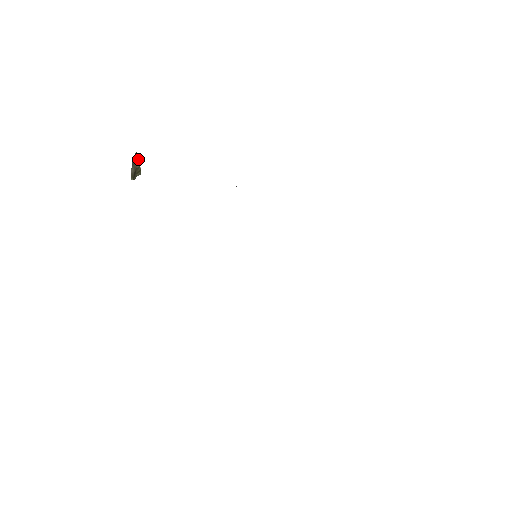
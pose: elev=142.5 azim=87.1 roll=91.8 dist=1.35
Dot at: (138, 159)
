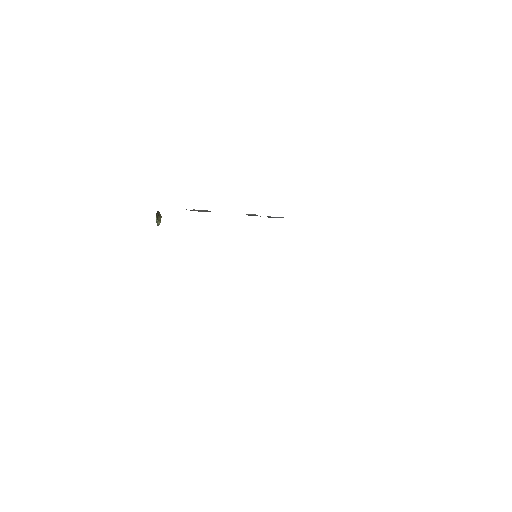
Dot at: occluded
